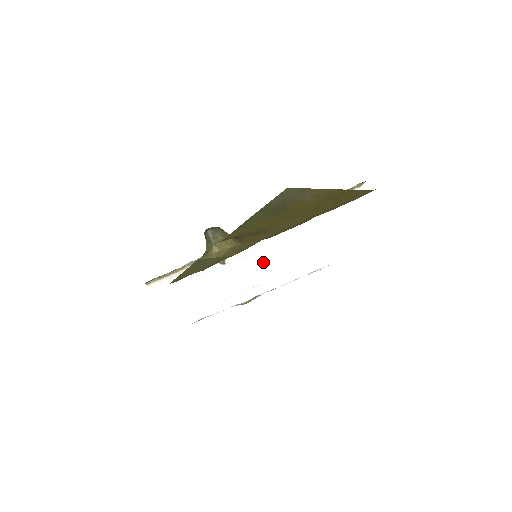
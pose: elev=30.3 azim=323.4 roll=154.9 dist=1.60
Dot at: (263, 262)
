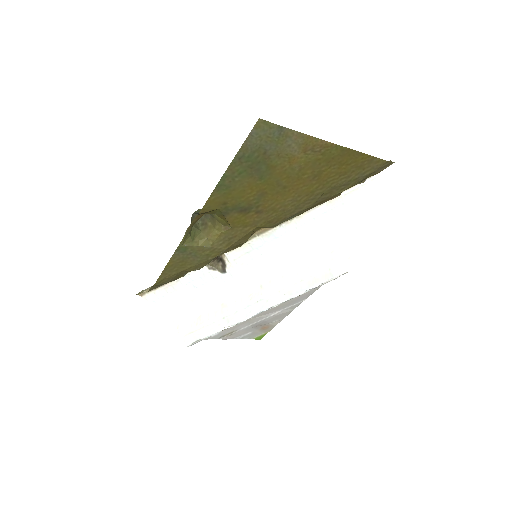
Dot at: (269, 271)
